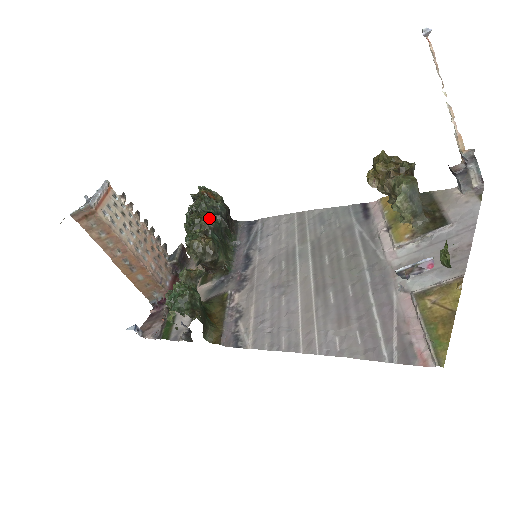
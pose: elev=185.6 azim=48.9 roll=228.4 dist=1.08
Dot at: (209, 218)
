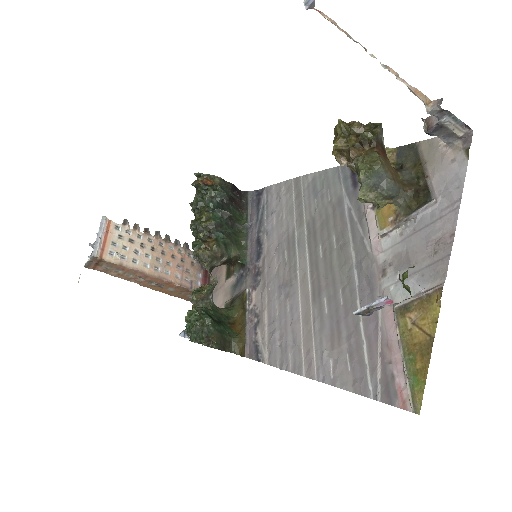
Dot at: (209, 216)
